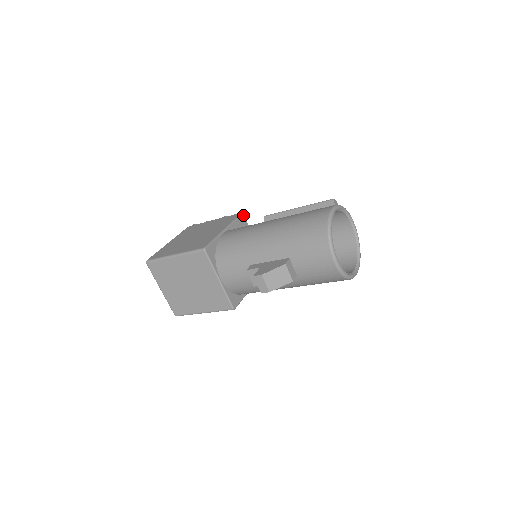
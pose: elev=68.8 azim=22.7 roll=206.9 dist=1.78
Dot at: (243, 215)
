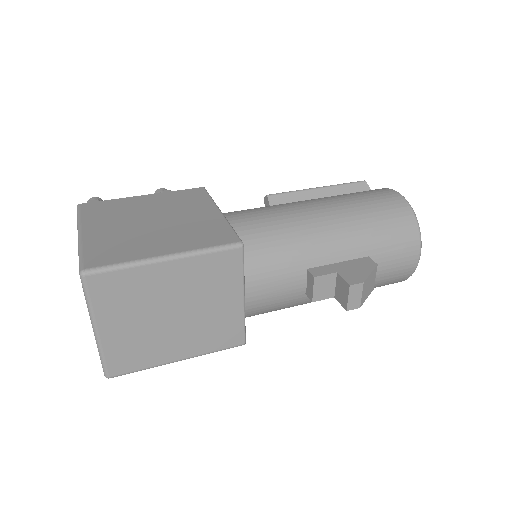
Dot at: occluded
